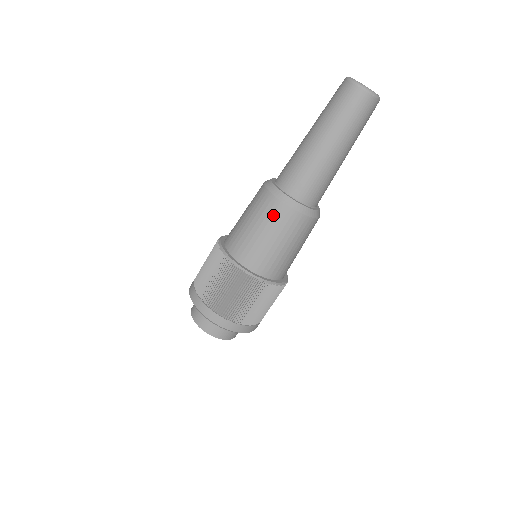
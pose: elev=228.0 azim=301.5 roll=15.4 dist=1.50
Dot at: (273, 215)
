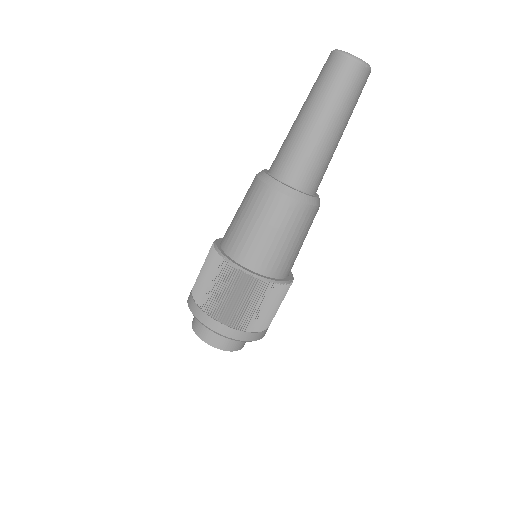
Dot at: (300, 220)
